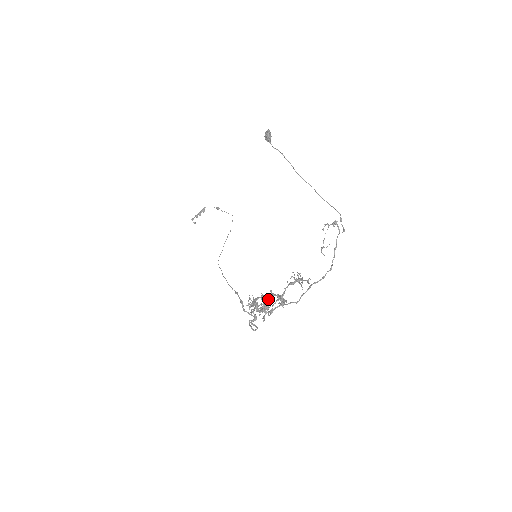
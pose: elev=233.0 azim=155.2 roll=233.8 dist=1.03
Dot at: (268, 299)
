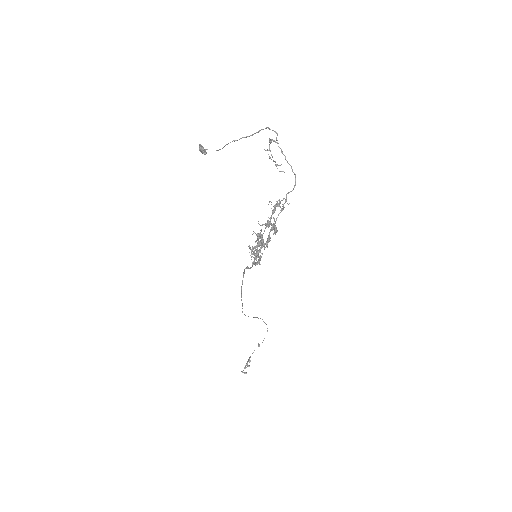
Dot at: (260, 234)
